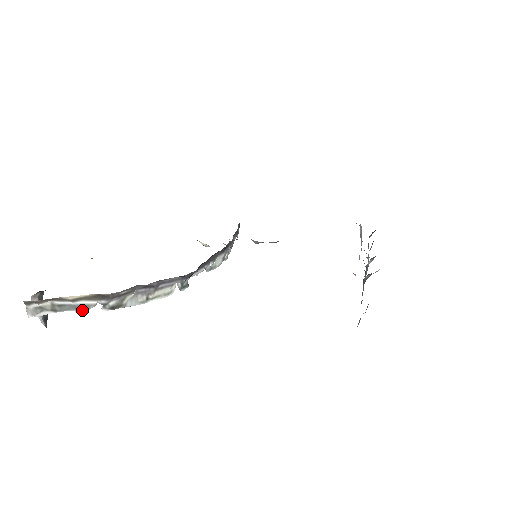
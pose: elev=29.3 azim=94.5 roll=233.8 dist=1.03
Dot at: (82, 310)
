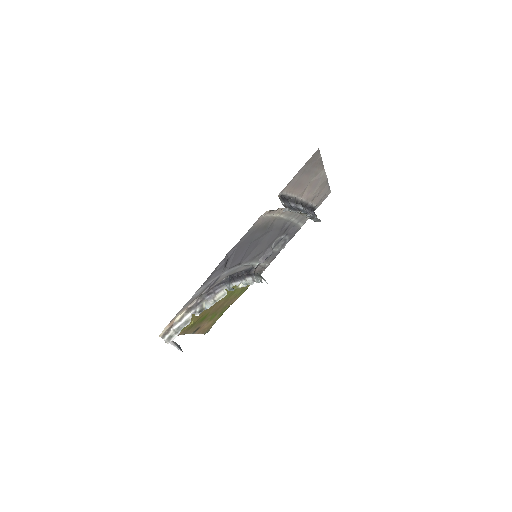
Dot at: (188, 323)
